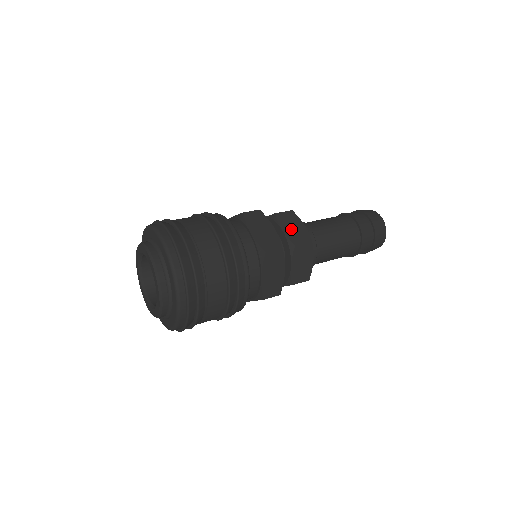
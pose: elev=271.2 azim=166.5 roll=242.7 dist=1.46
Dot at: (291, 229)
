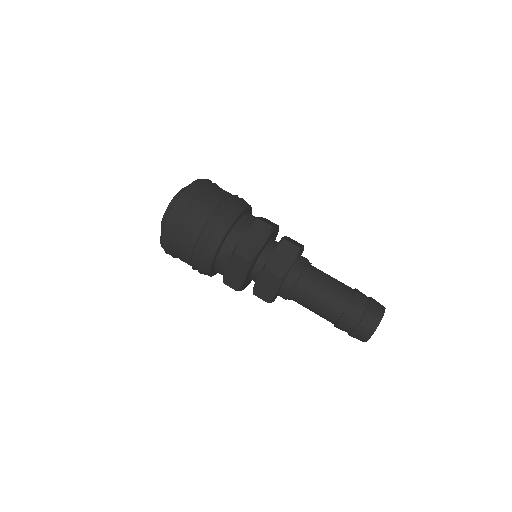
Dot at: (291, 240)
